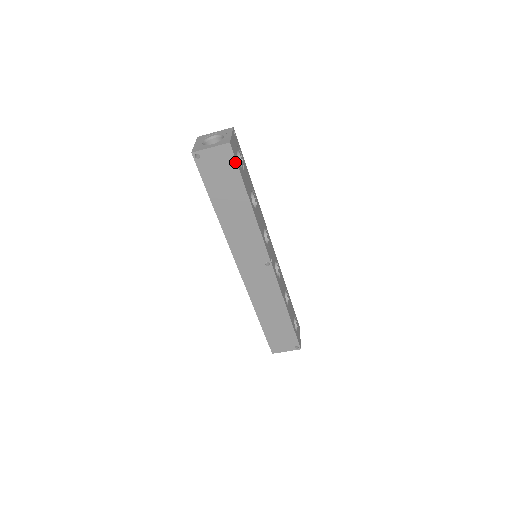
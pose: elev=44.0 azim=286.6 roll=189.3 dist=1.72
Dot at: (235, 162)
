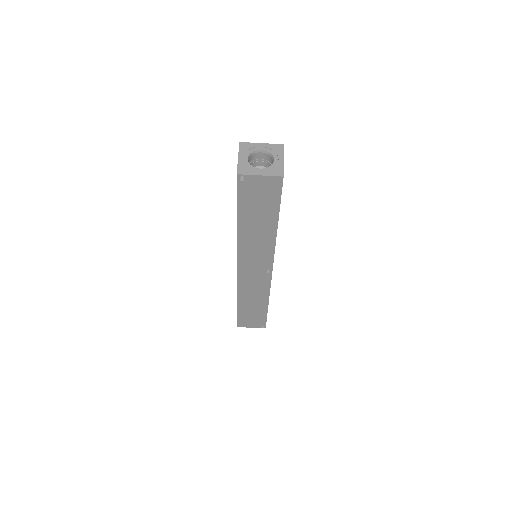
Dot at: (280, 193)
